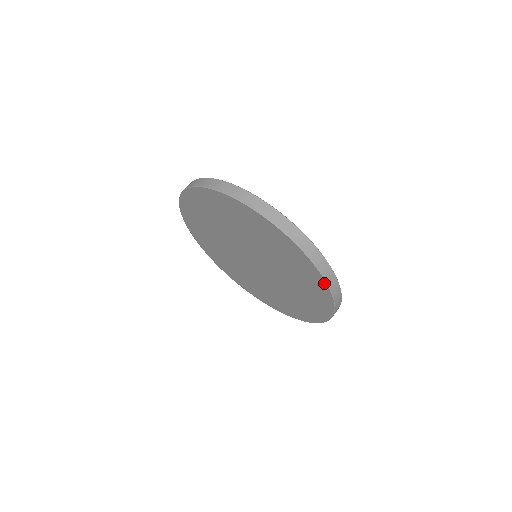
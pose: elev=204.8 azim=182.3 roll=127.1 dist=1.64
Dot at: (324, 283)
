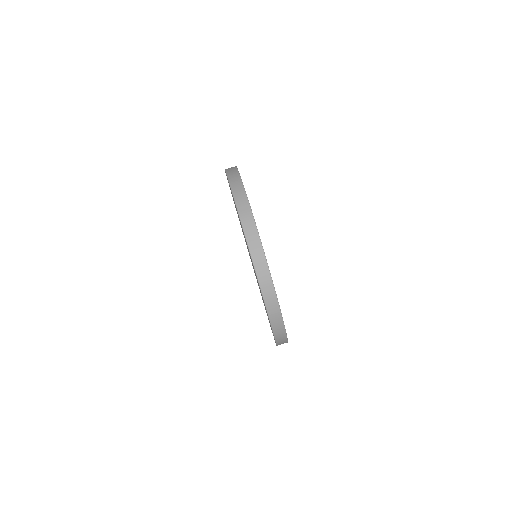
Dot at: occluded
